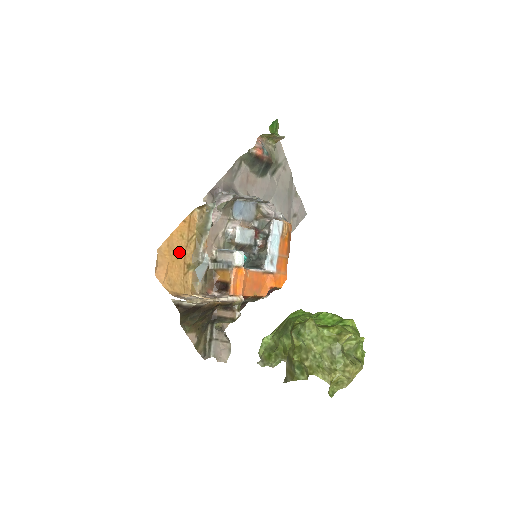
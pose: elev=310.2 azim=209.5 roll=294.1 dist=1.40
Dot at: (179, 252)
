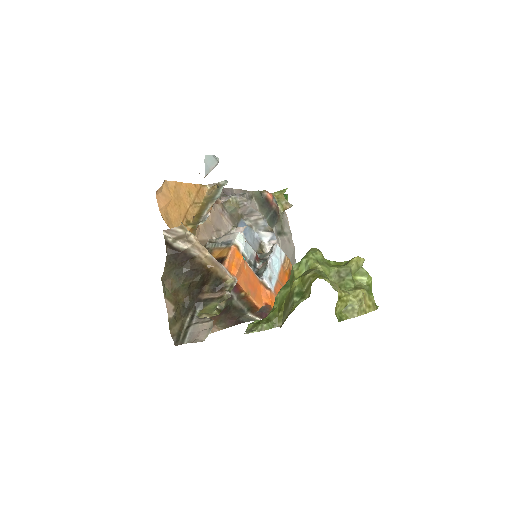
Dot at: (183, 203)
